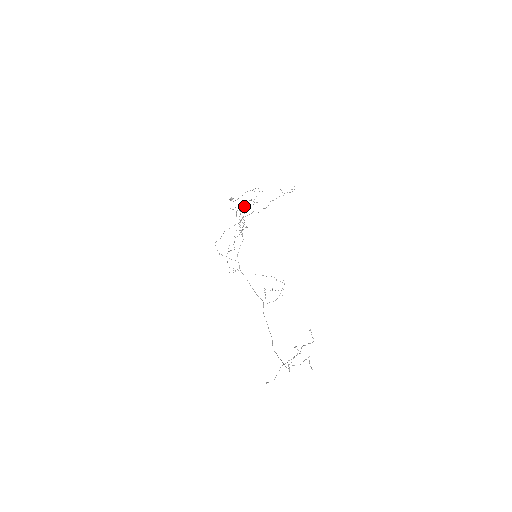
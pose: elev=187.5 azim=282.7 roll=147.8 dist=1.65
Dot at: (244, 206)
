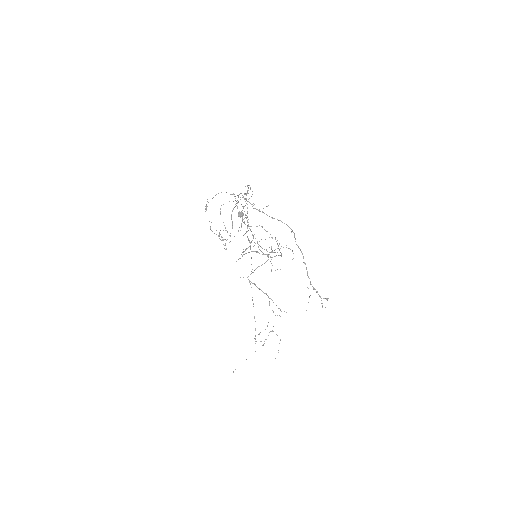
Dot at: (256, 252)
